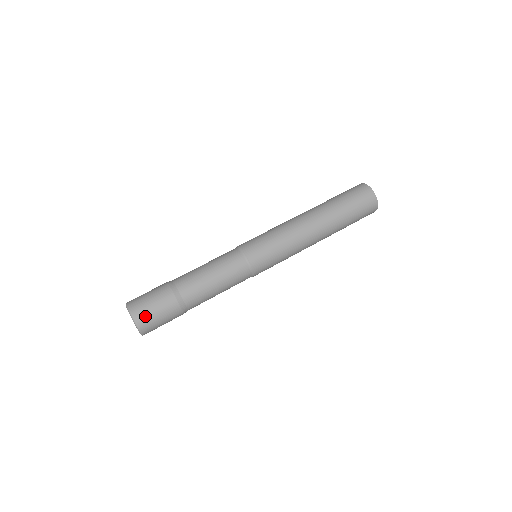
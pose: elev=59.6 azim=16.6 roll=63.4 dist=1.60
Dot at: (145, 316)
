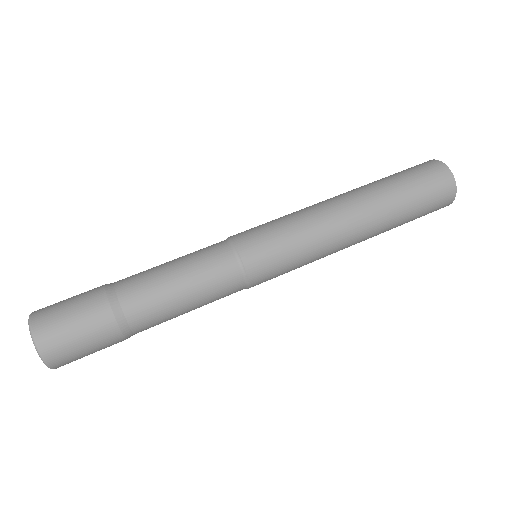
Dot at: (61, 349)
